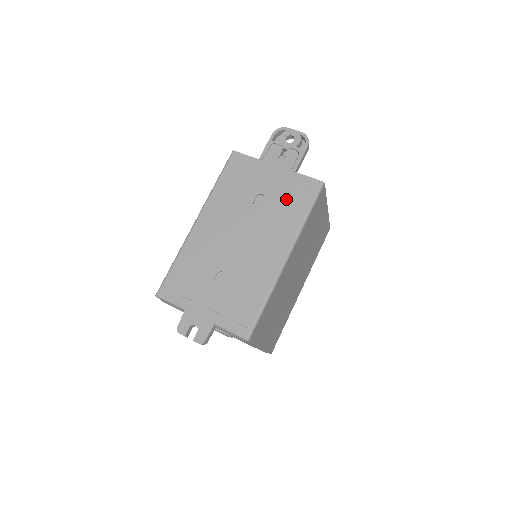
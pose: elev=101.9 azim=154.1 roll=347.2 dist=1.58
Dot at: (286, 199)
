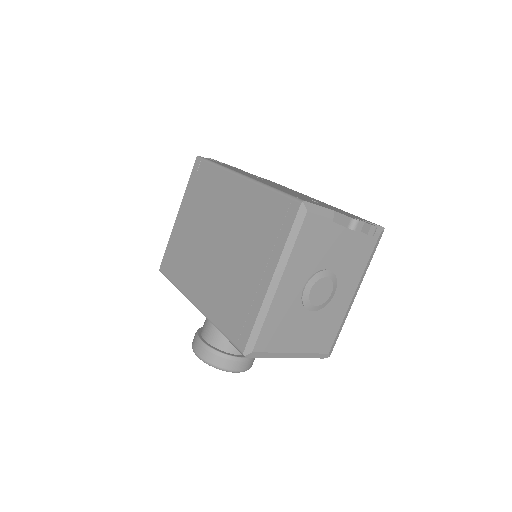
Dot at: occluded
